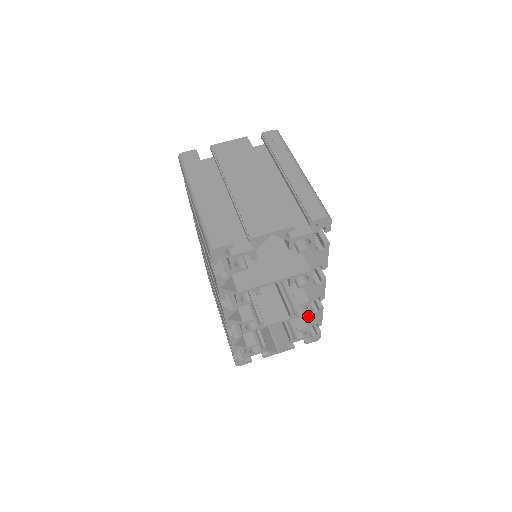
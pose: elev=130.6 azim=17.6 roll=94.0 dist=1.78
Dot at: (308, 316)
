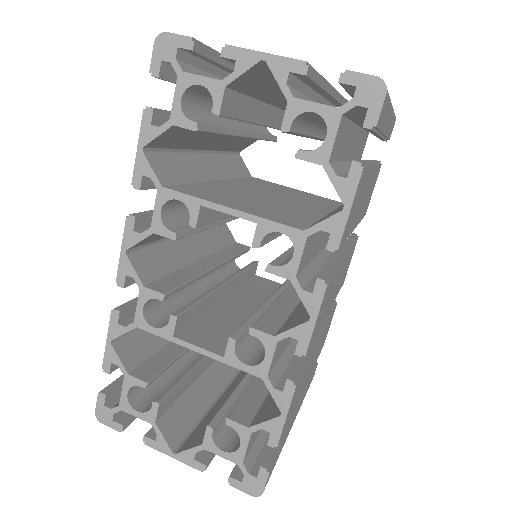
Dot at: (265, 411)
